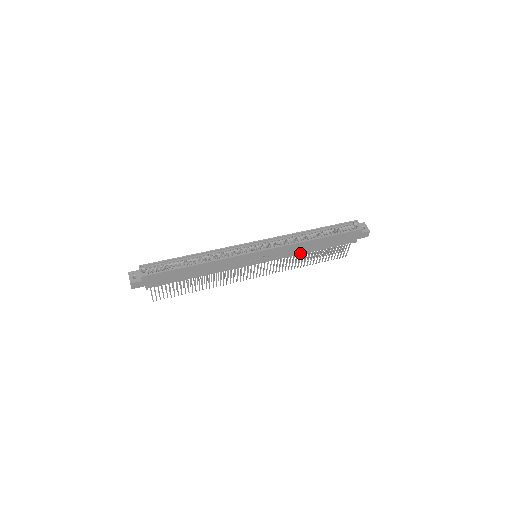
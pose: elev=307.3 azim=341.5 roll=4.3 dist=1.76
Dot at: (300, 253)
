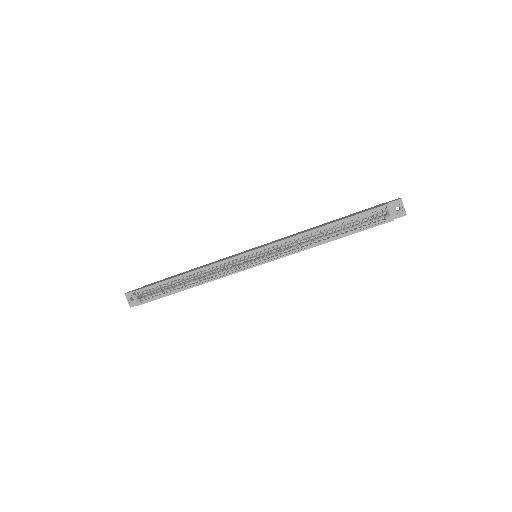
Dot at: occluded
